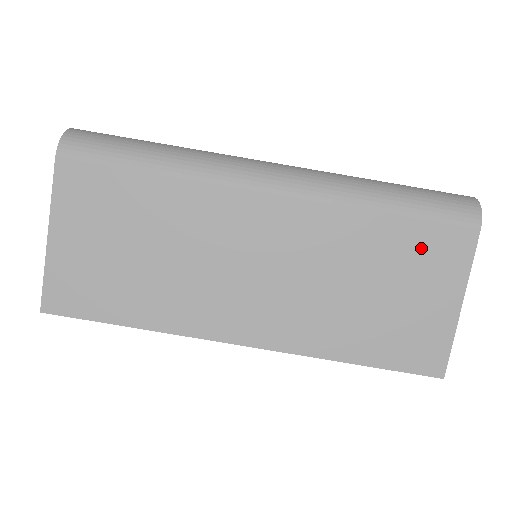
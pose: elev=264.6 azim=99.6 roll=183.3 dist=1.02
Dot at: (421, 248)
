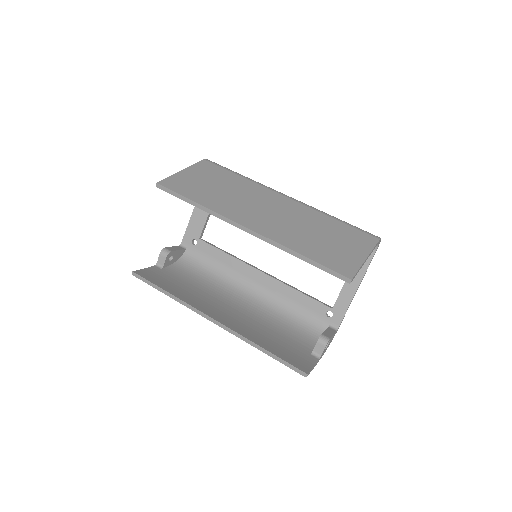
Dot at: (350, 234)
